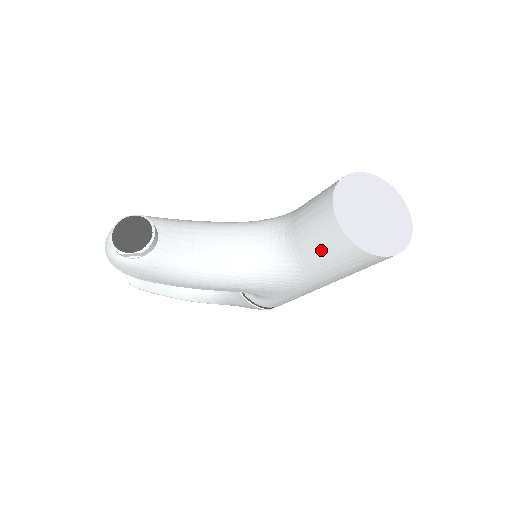
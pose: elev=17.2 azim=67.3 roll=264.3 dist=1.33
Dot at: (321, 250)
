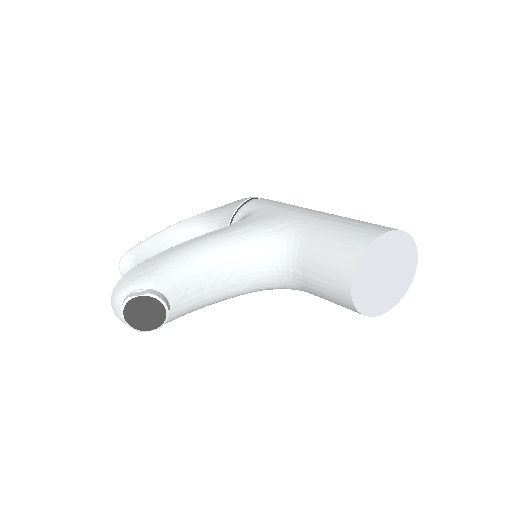
Dot at: occluded
